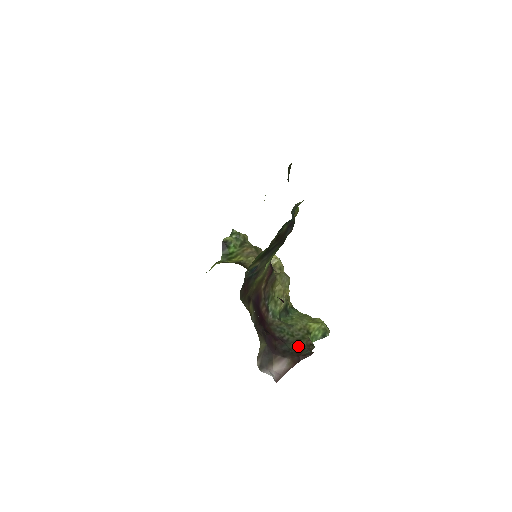
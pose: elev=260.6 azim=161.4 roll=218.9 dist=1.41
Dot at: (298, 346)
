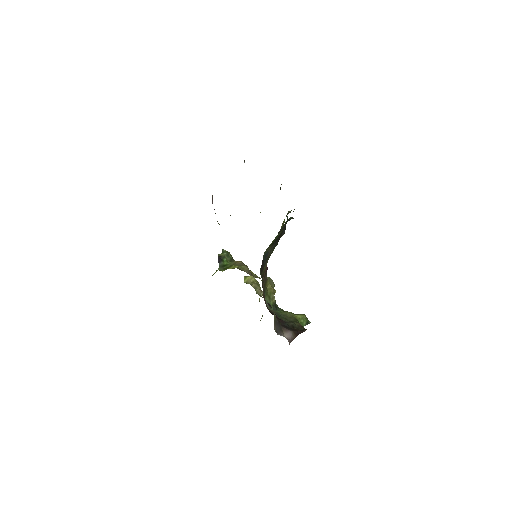
Dot at: (294, 325)
